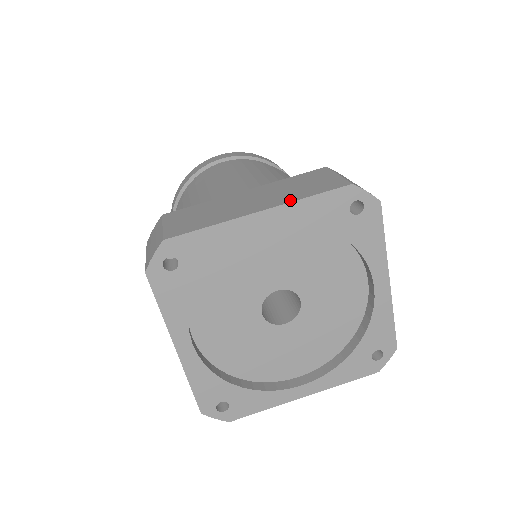
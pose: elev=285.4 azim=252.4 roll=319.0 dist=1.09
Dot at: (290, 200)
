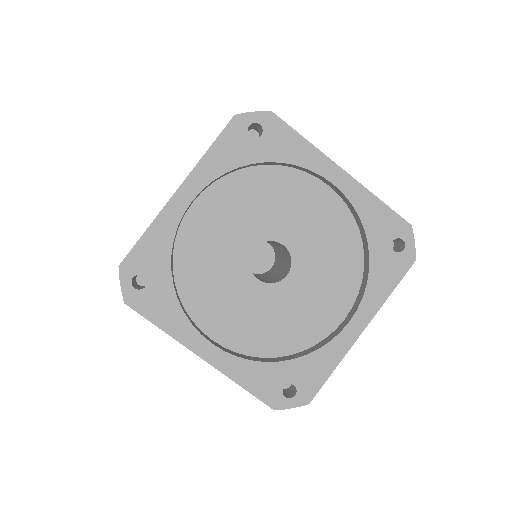
Dot at: (196, 165)
